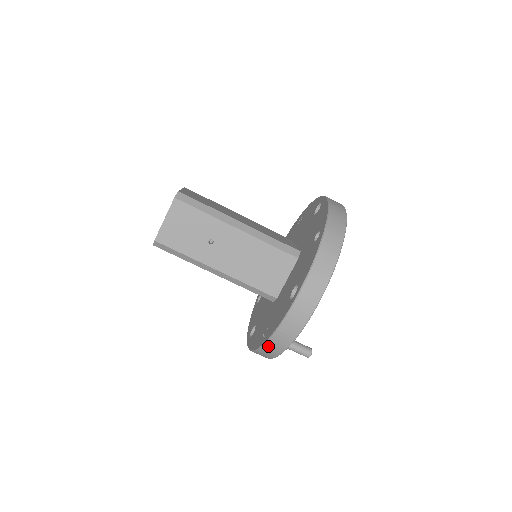
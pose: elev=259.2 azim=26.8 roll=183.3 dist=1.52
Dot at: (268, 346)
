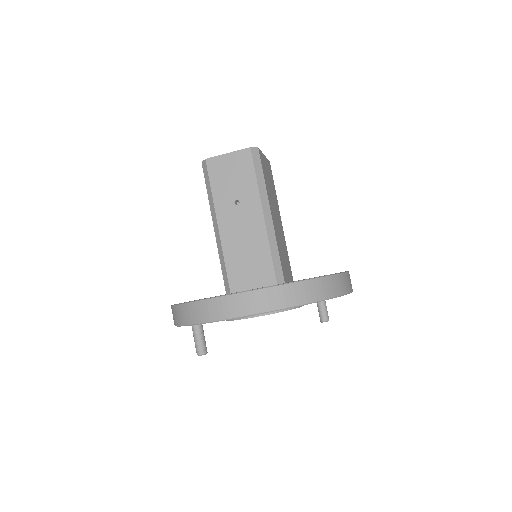
Dot at: (182, 308)
